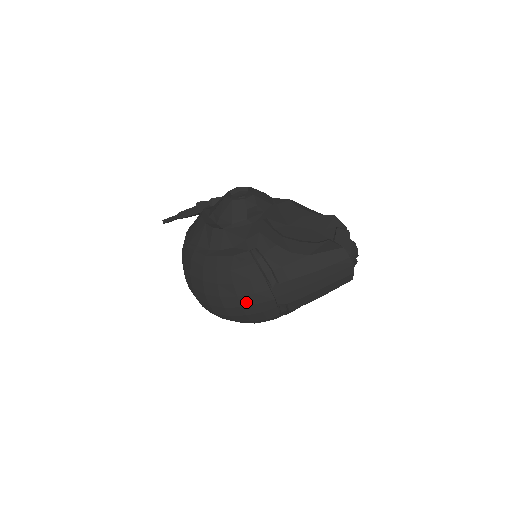
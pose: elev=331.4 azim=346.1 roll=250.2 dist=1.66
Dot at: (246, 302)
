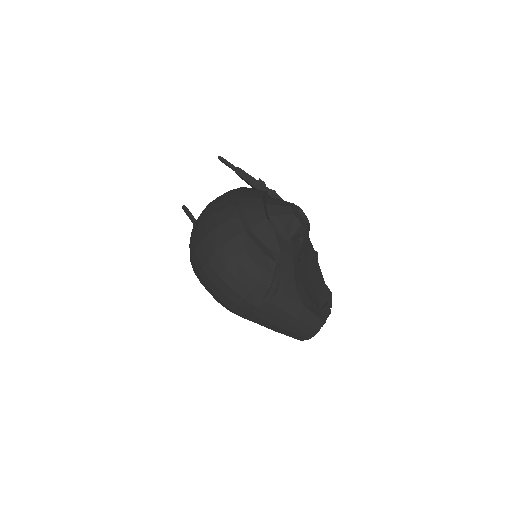
Dot at: (238, 289)
